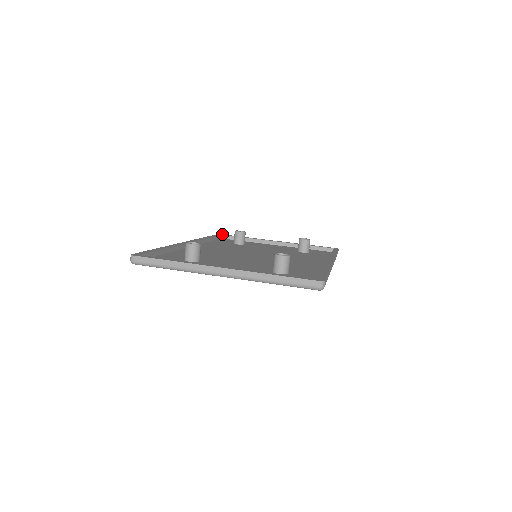
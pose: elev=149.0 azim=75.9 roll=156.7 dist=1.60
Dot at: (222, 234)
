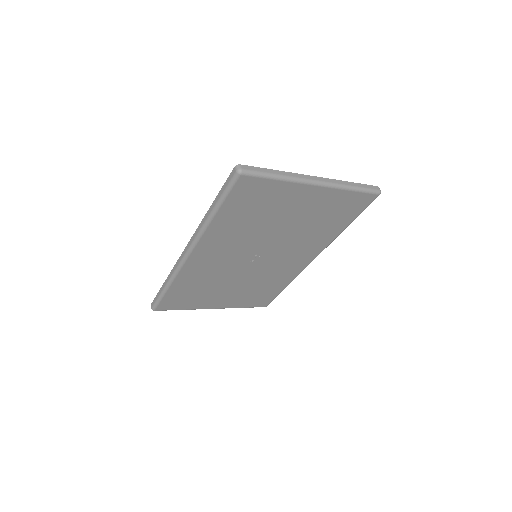
Dot at: occluded
